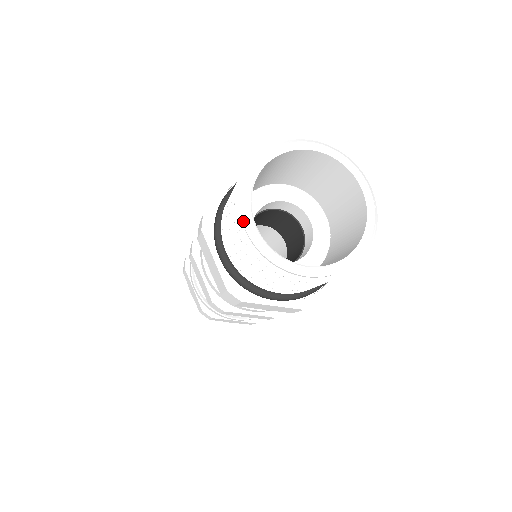
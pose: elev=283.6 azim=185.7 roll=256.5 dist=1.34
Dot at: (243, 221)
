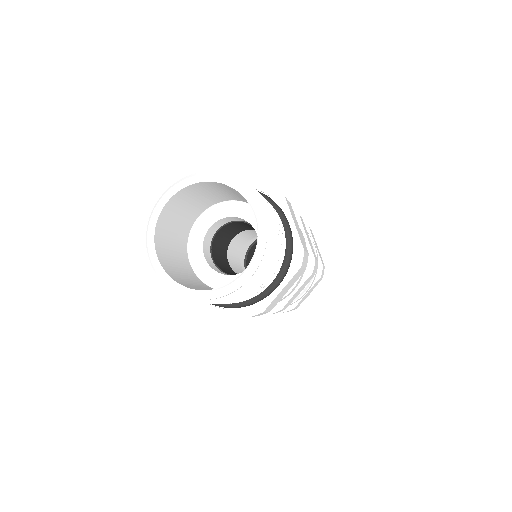
Dot at: (147, 249)
